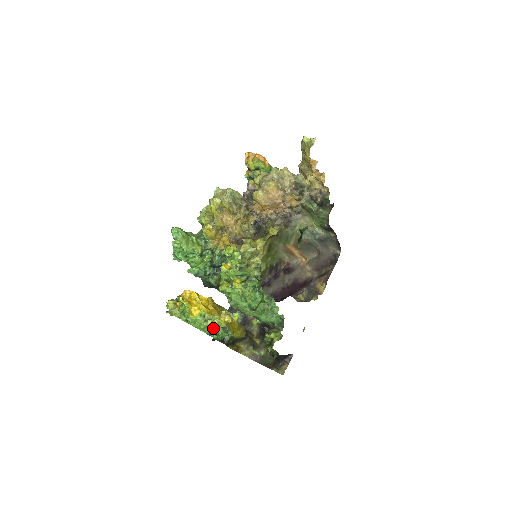
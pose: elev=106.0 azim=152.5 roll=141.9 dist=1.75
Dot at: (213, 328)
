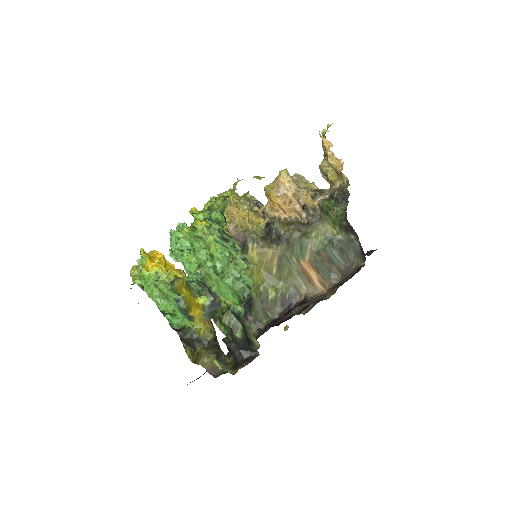
Dot at: (161, 282)
